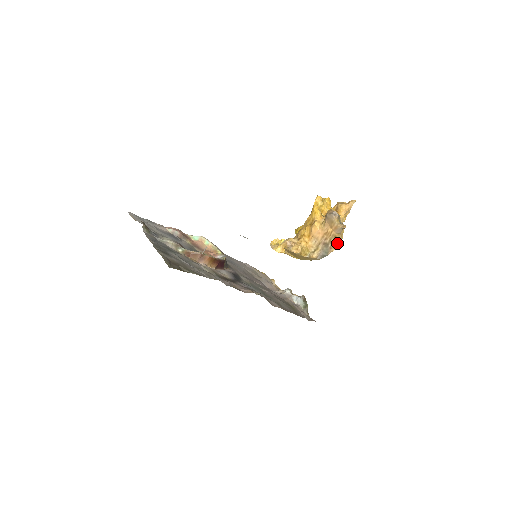
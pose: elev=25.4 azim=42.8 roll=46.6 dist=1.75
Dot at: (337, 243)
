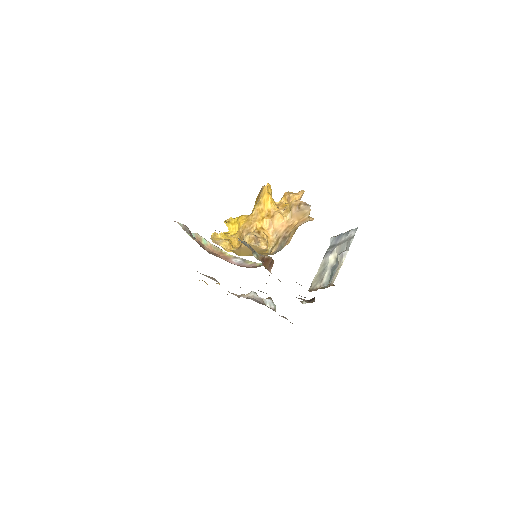
Dot at: (292, 236)
